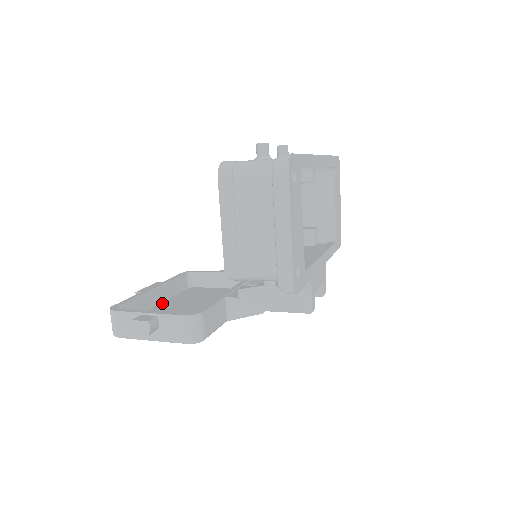
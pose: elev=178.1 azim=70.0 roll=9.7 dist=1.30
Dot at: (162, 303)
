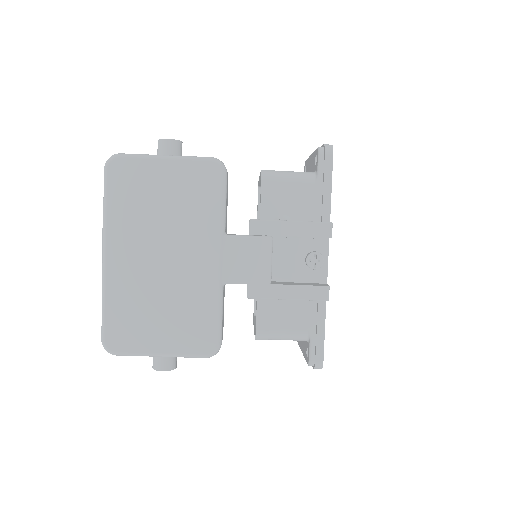
Dot at: occluded
